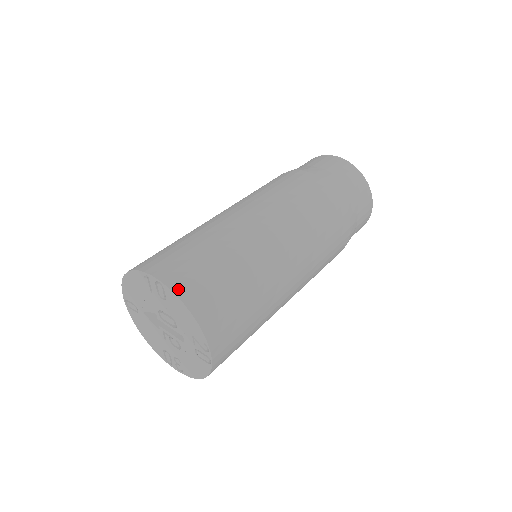
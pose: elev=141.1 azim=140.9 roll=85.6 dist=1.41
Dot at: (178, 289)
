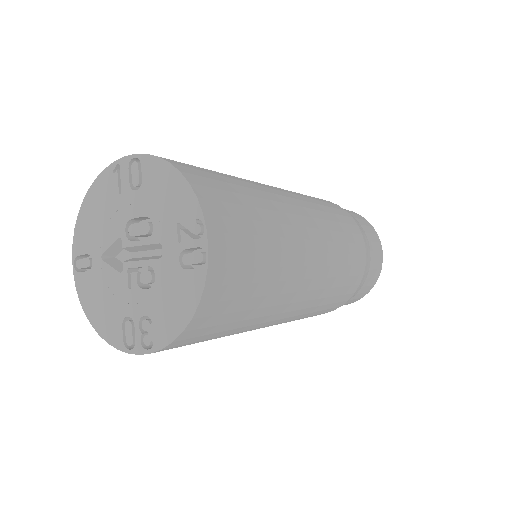
Dot at: (161, 157)
